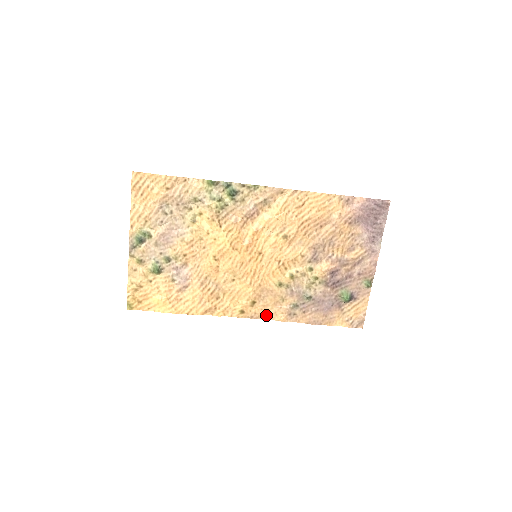
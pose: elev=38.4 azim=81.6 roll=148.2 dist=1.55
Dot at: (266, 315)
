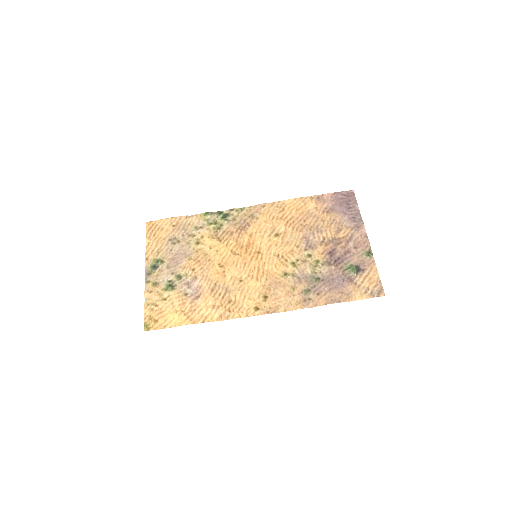
Dot at: (282, 308)
